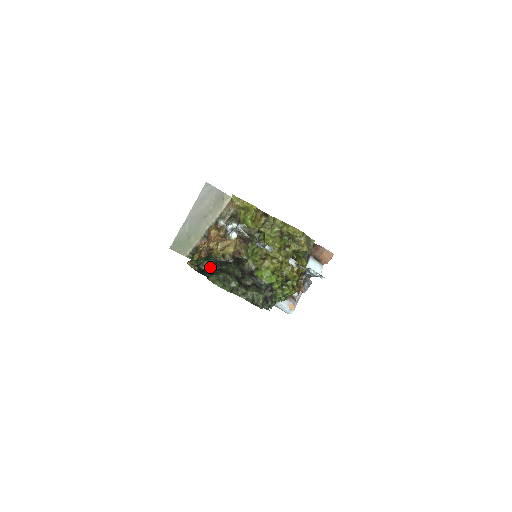
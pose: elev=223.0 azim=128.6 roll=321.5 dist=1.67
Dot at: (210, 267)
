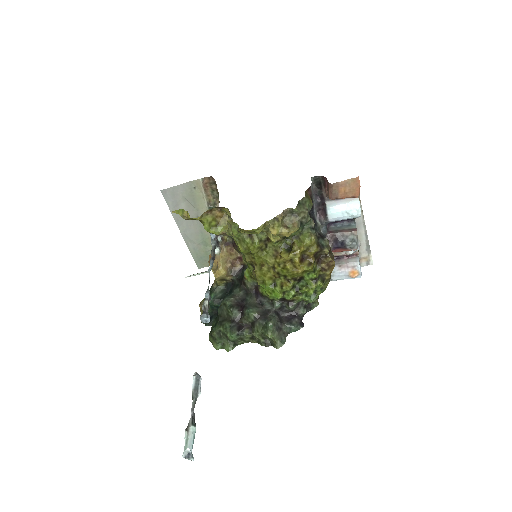
Dot at: (215, 307)
